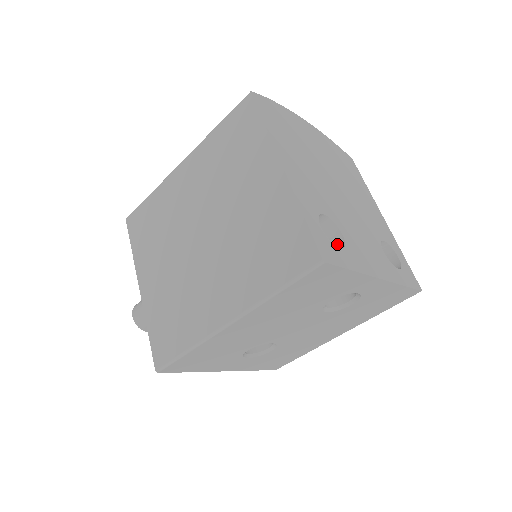
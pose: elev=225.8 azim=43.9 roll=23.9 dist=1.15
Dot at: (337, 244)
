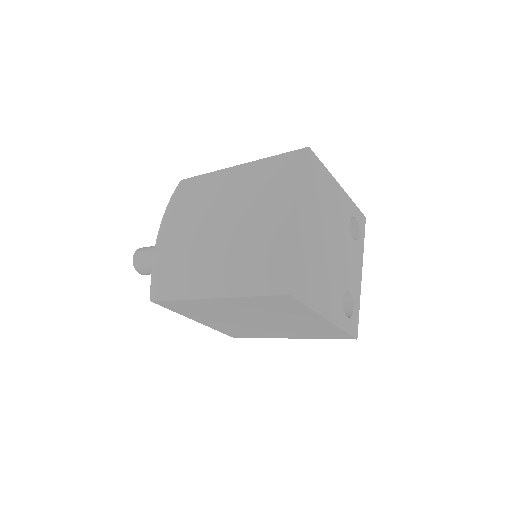
Dot at: (345, 295)
